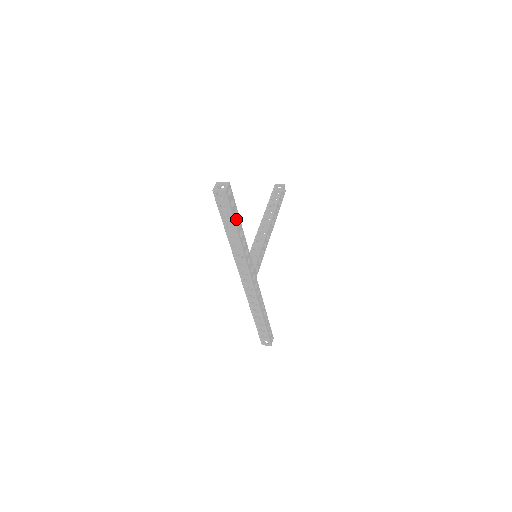
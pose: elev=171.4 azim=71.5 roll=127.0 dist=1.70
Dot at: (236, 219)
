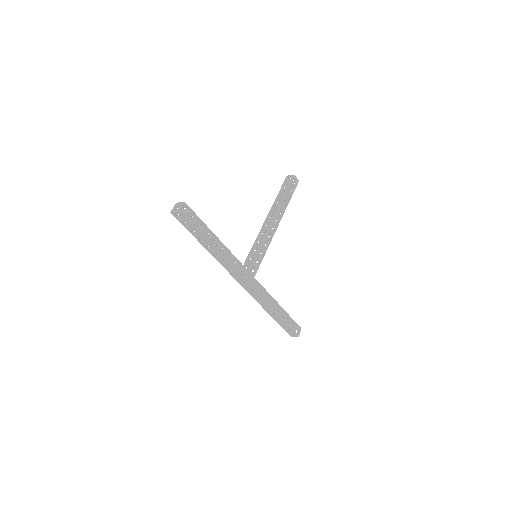
Dot at: (204, 232)
